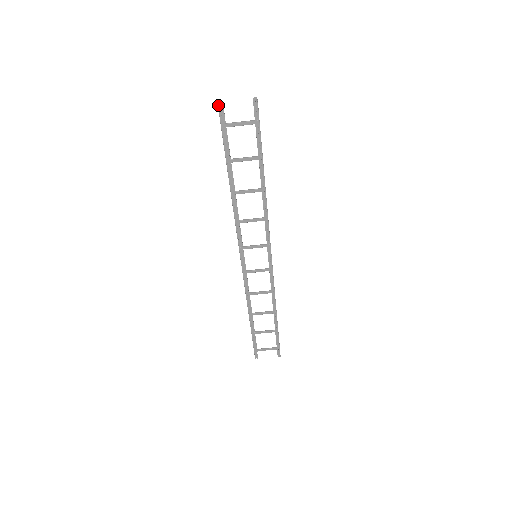
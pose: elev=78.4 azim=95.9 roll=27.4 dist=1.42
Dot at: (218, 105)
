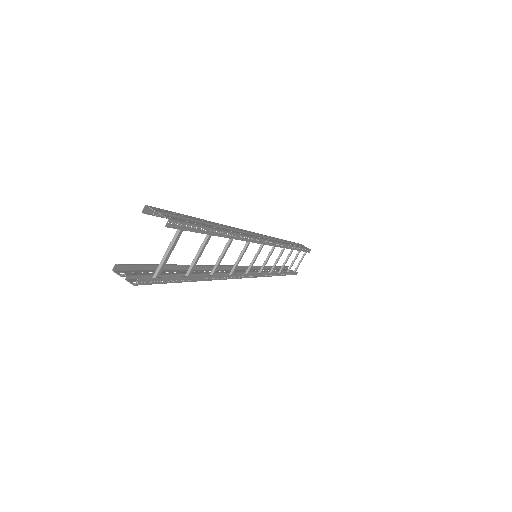
Dot at: occluded
